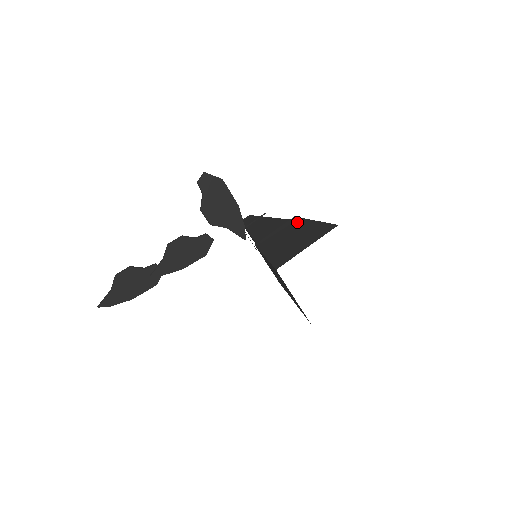
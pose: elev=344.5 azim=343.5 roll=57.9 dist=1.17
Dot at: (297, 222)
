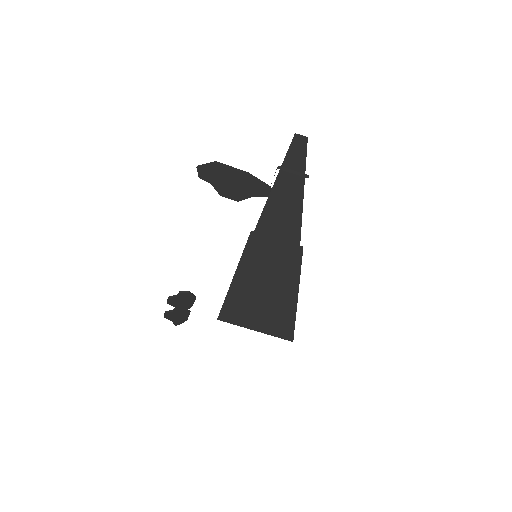
Dot at: occluded
